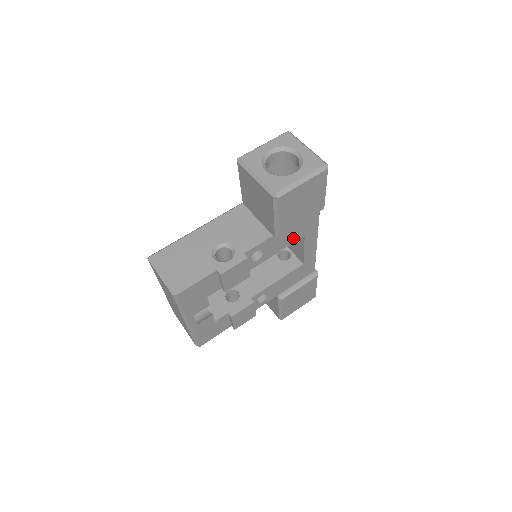
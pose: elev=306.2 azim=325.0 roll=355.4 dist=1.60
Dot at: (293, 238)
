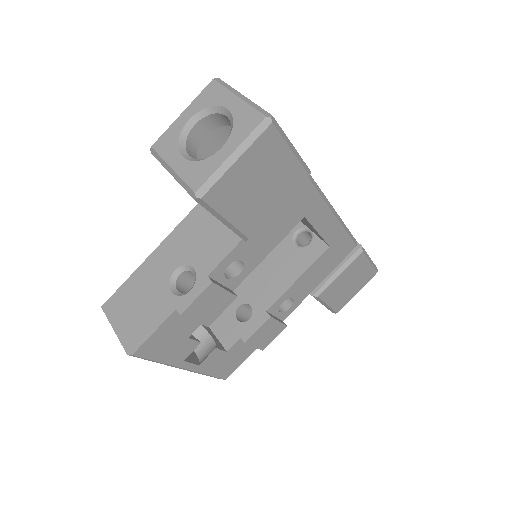
Dot at: (285, 227)
